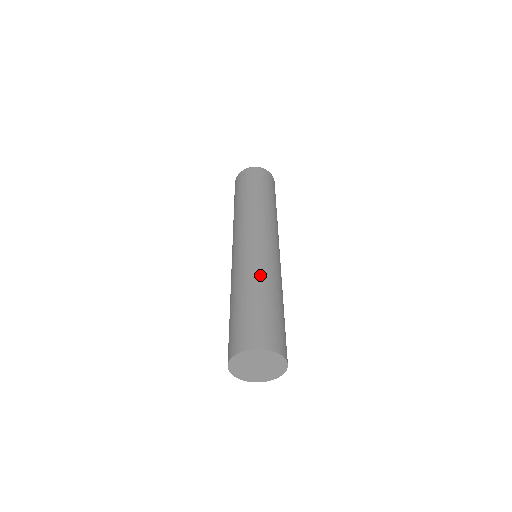
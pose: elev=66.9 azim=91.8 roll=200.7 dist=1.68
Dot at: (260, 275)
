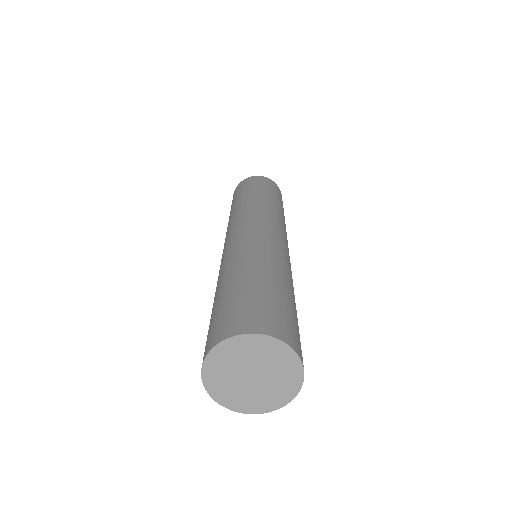
Dot at: (263, 256)
